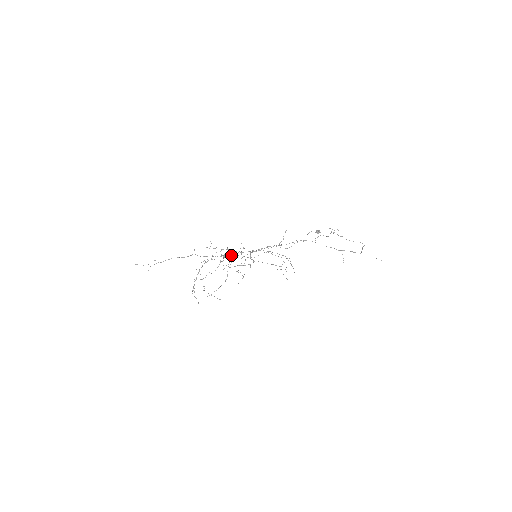
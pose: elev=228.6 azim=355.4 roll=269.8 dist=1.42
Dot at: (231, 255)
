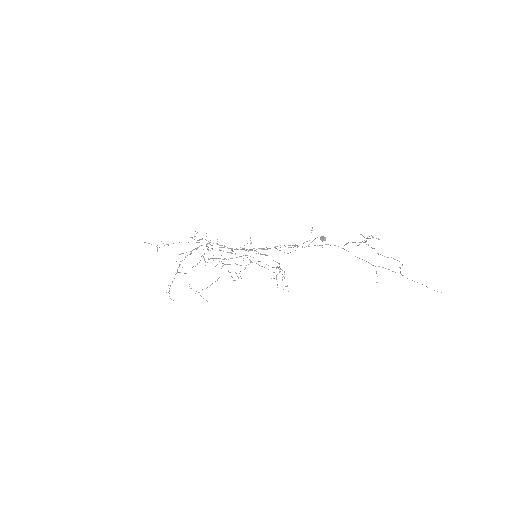
Dot at: occluded
